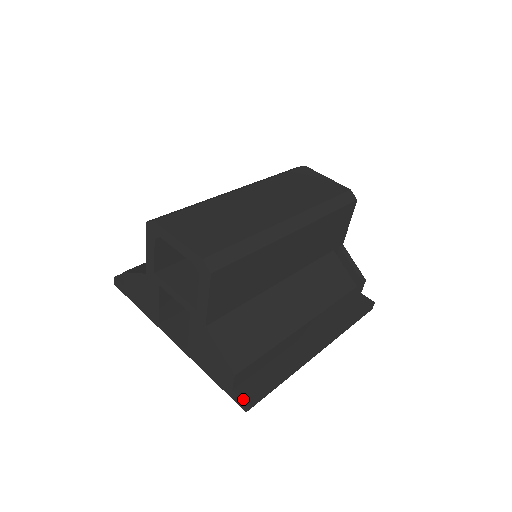
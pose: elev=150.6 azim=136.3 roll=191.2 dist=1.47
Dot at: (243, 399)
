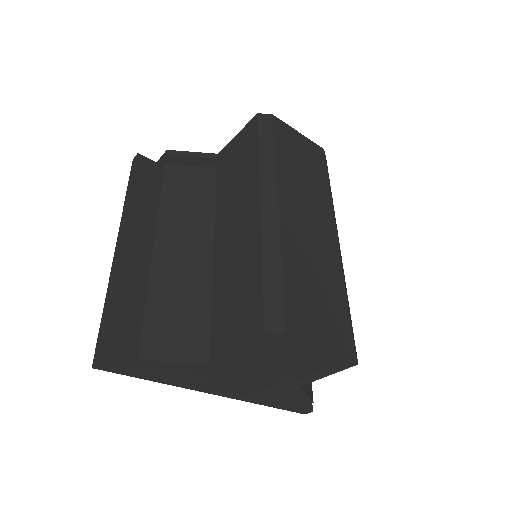
Dot at: (308, 410)
